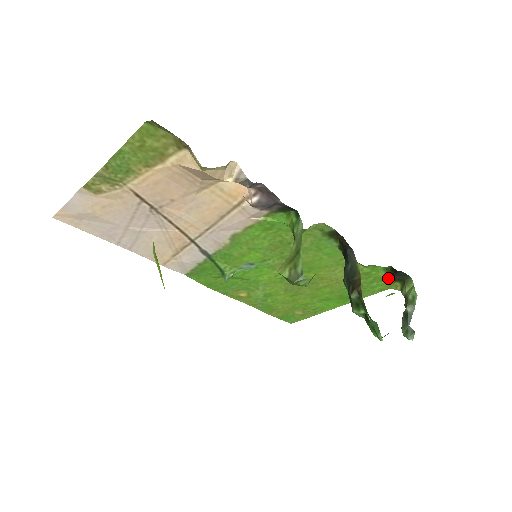
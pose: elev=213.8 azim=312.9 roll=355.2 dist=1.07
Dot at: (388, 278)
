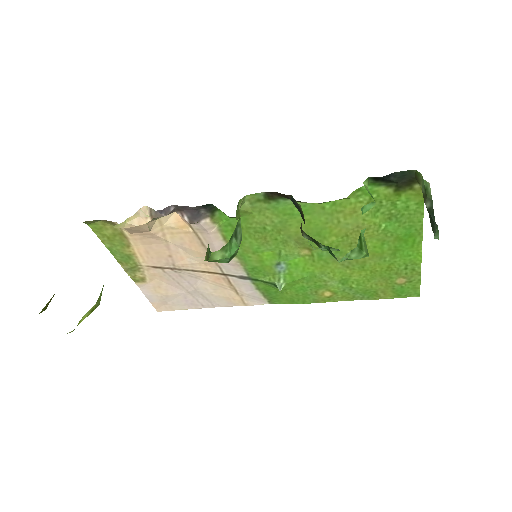
Dot at: (398, 189)
